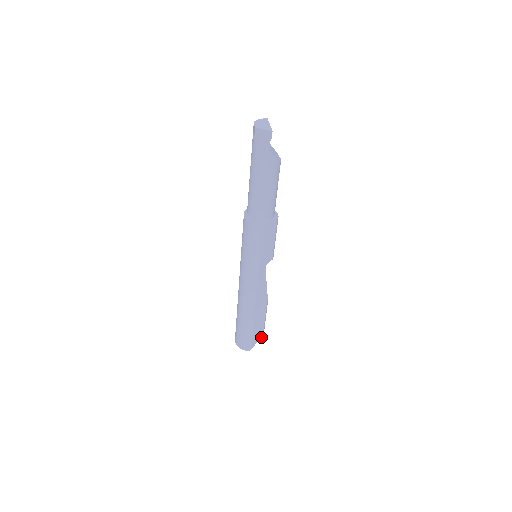
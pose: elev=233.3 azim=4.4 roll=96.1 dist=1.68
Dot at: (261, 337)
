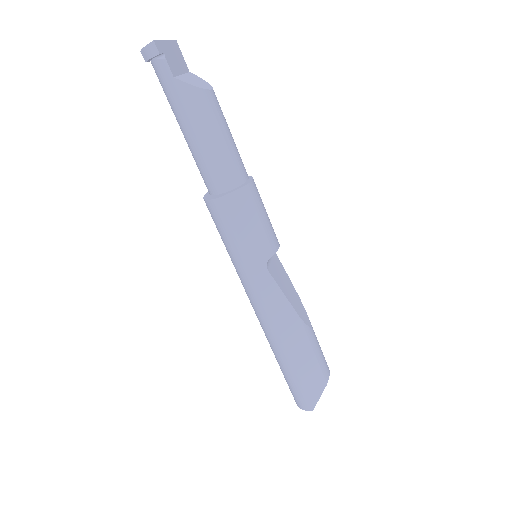
Dot at: (325, 386)
